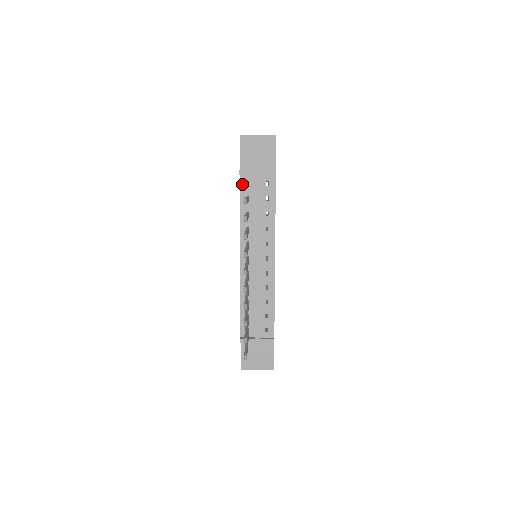
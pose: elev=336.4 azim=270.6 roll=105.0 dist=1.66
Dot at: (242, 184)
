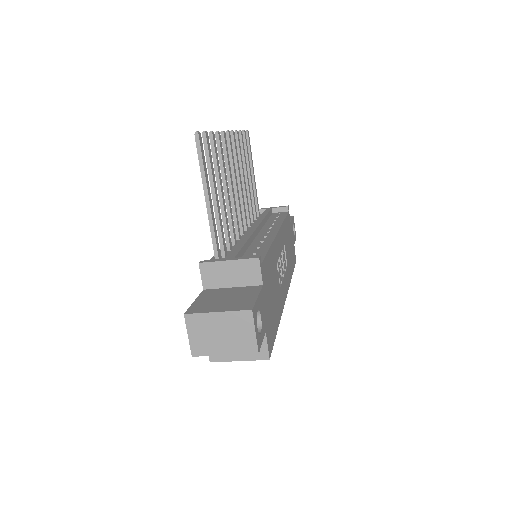
Dot at: occluded
